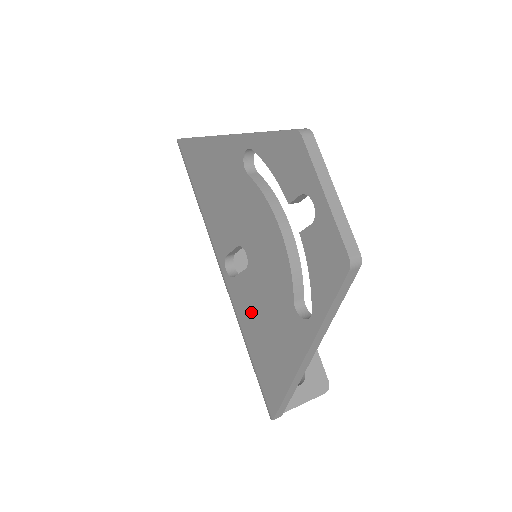
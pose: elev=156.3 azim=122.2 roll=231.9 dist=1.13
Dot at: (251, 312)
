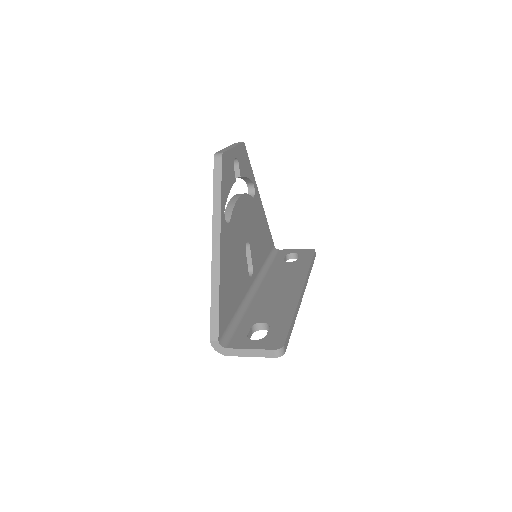
Dot at: occluded
